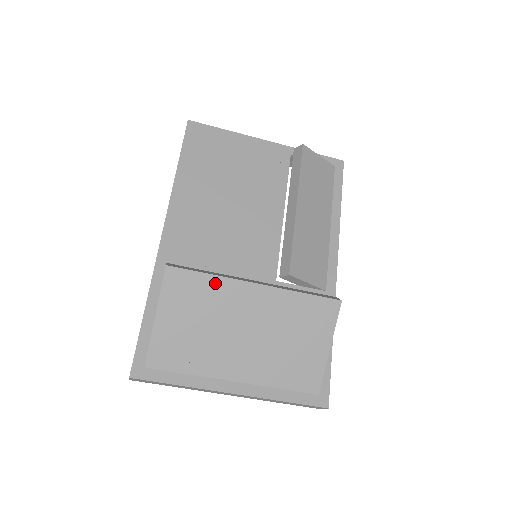
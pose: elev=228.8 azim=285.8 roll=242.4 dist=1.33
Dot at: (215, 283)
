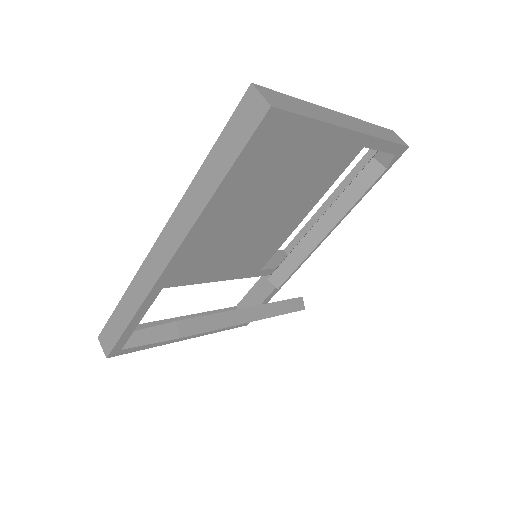
Dot at: occluded
